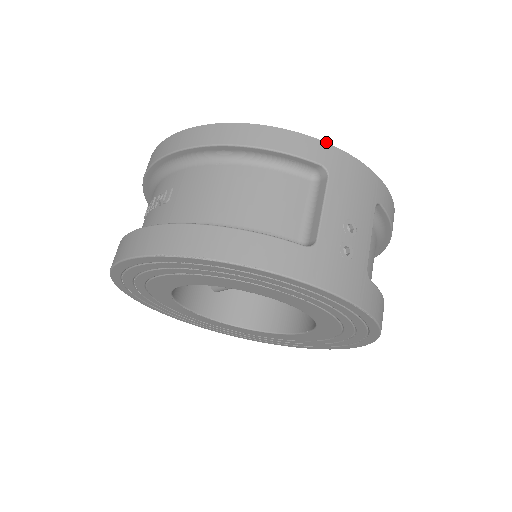
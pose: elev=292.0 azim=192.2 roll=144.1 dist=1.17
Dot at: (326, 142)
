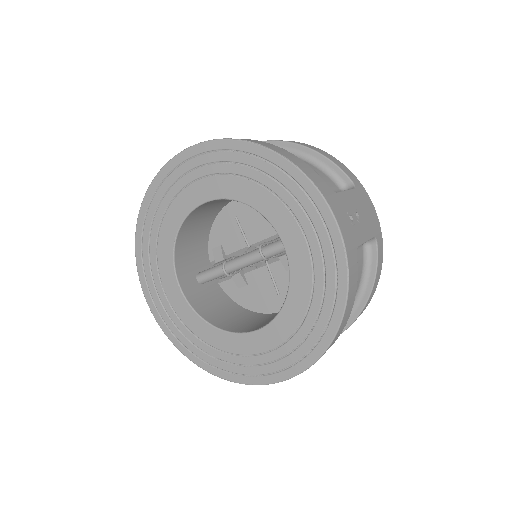
Dot at: (359, 181)
